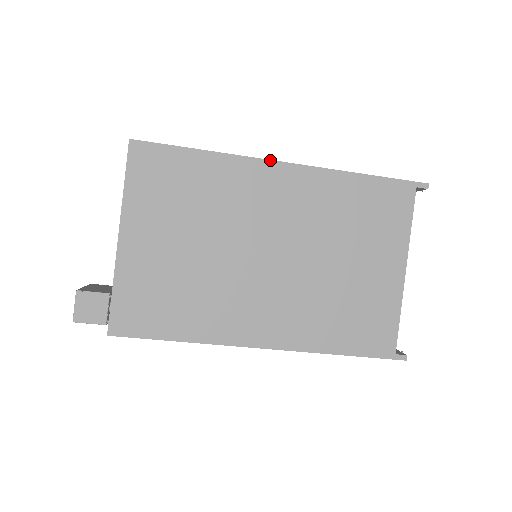
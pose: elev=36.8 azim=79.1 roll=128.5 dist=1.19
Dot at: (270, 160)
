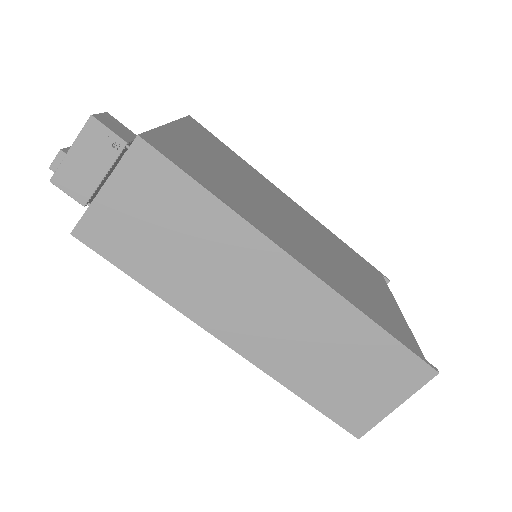
Dot at: (284, 193)
